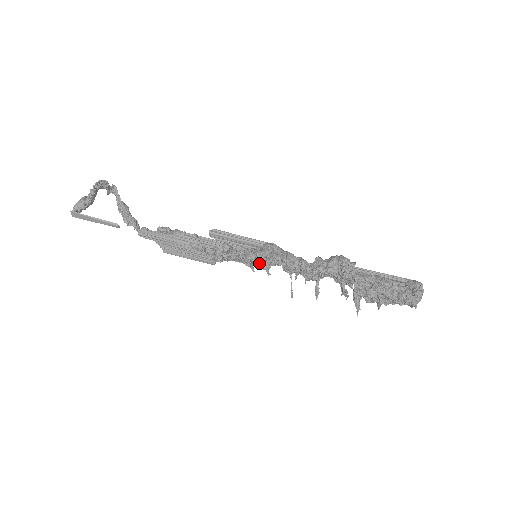
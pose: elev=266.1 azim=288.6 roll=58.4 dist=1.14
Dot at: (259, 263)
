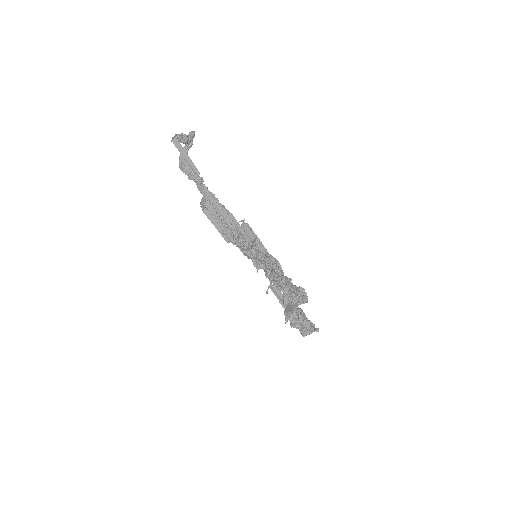
Dot at: (259, 262)
